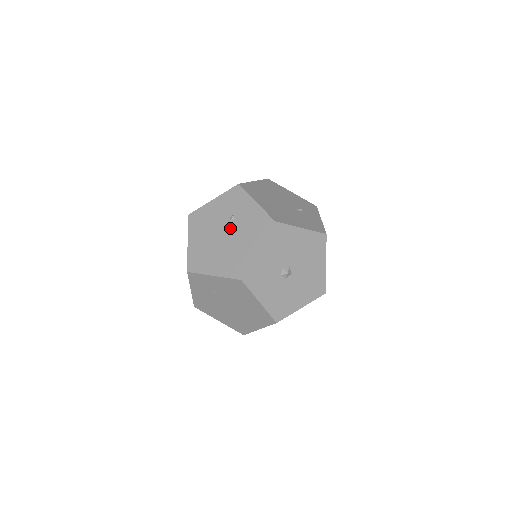
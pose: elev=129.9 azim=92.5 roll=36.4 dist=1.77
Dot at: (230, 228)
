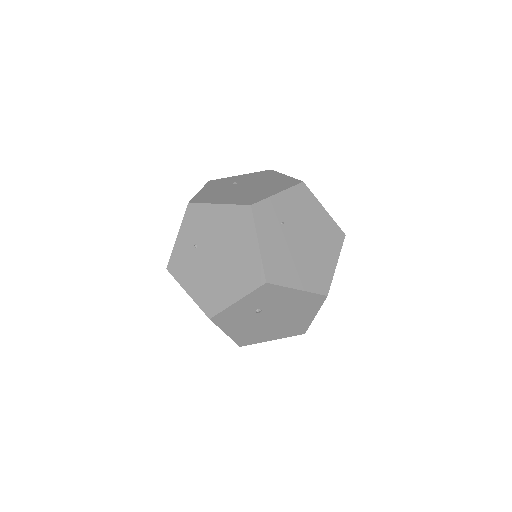
Dot at: (244, 184)
